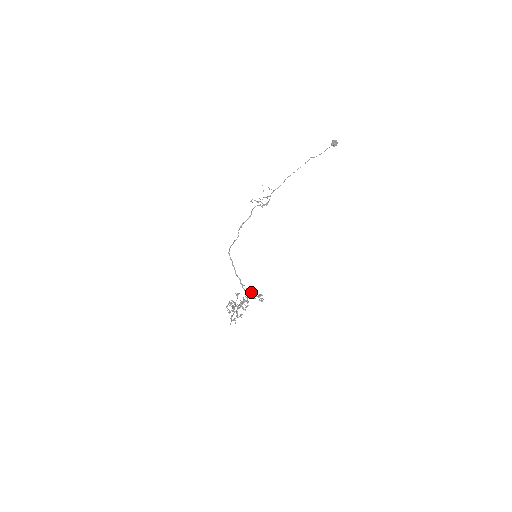
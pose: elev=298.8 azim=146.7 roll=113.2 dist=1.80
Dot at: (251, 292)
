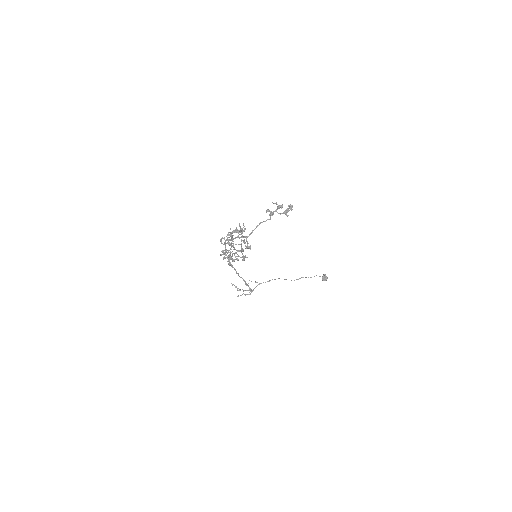
Dot at: (272, 213)
